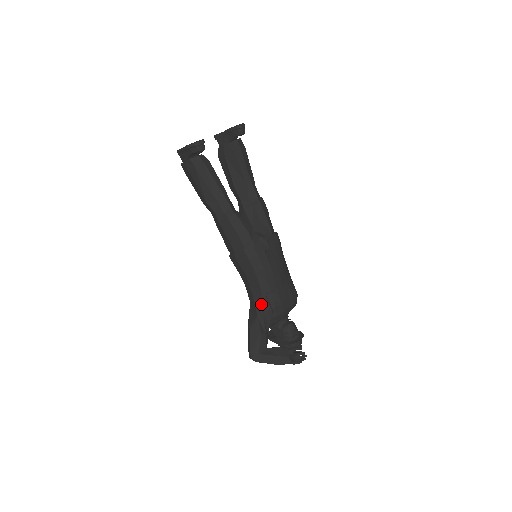
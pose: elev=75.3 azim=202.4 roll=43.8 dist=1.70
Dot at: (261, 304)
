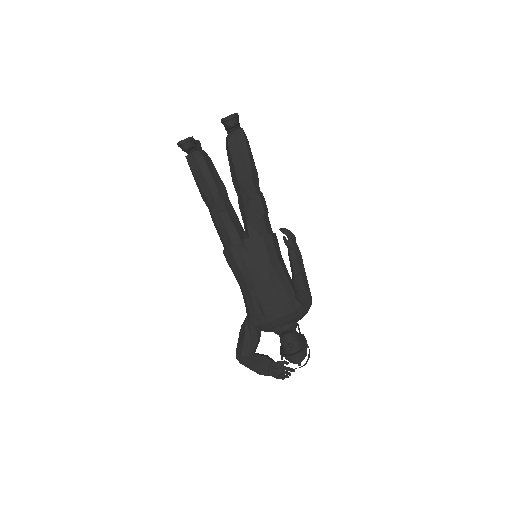
Dot at: (247, 308)
